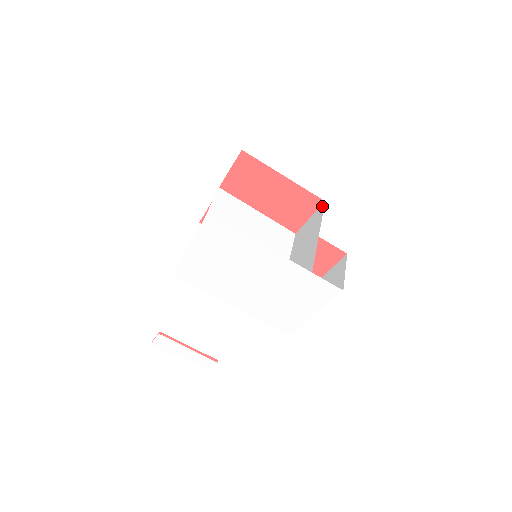
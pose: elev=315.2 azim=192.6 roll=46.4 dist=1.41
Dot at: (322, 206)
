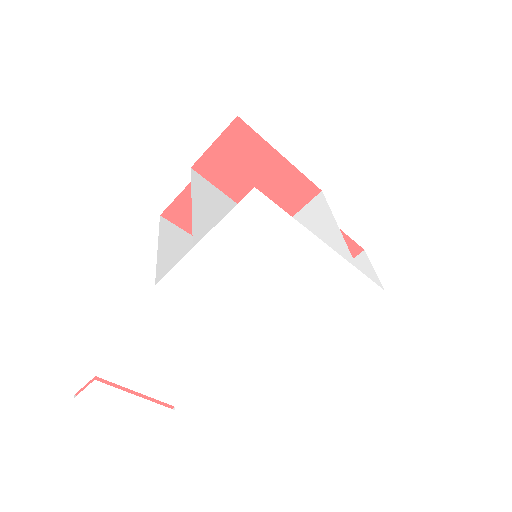
Dot at: (319, 196)
